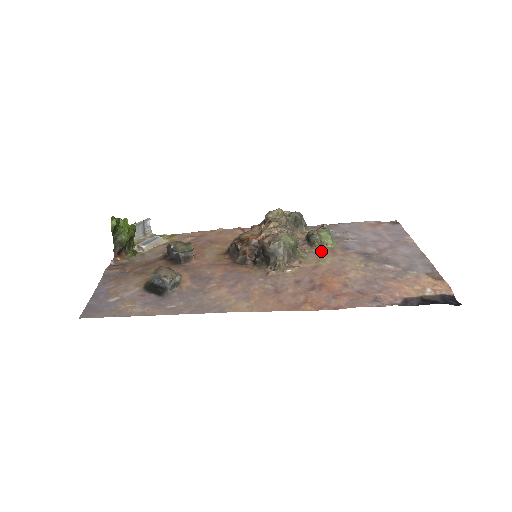
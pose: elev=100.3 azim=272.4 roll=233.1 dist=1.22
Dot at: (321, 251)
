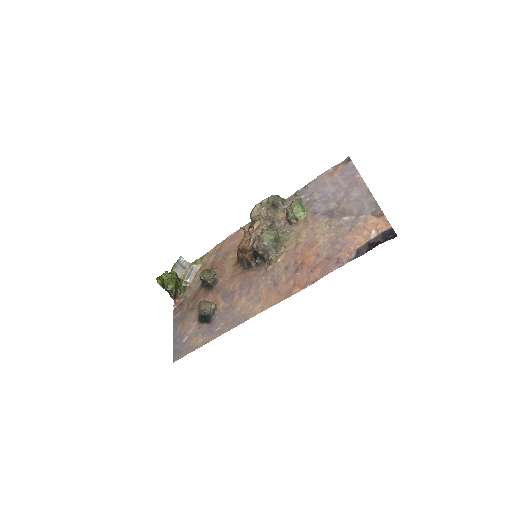
Dot at: (298, 226)
